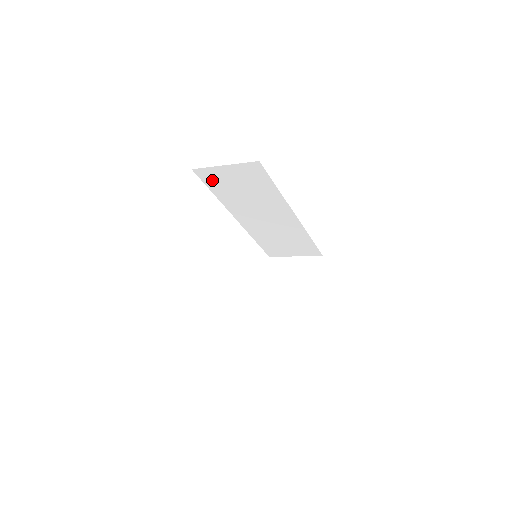
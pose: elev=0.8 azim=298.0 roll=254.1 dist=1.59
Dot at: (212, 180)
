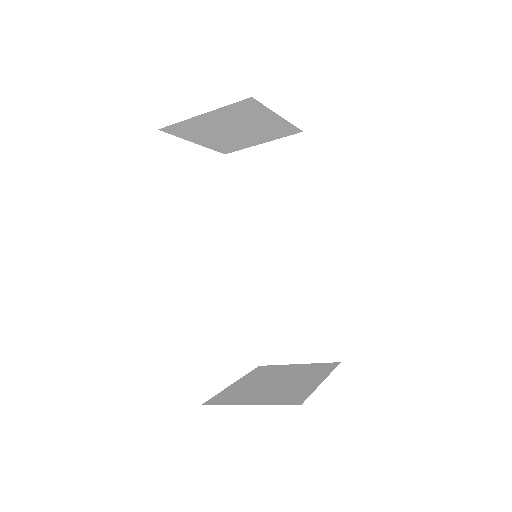
Dot at: (240, 174)
